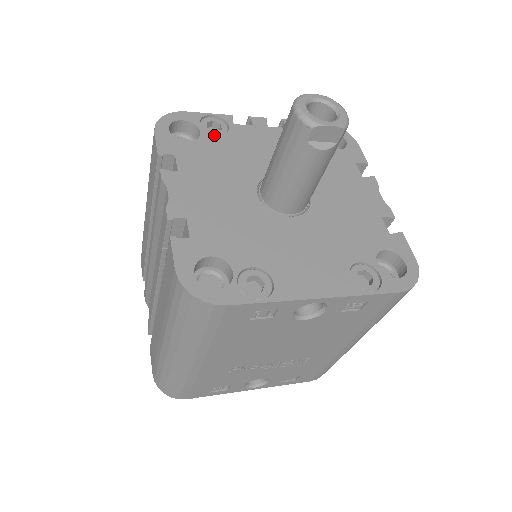
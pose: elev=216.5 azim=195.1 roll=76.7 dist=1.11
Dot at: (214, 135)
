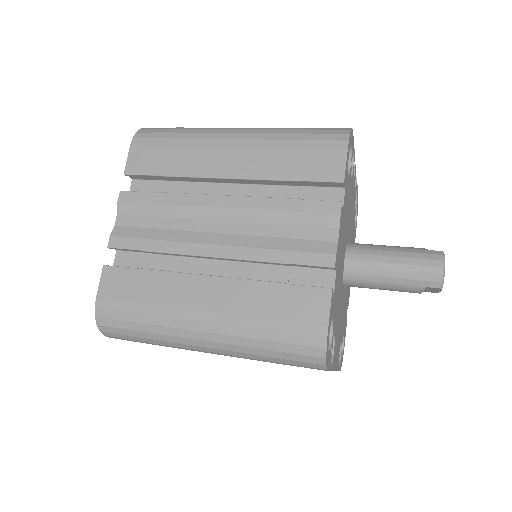
Dot at: occluded
